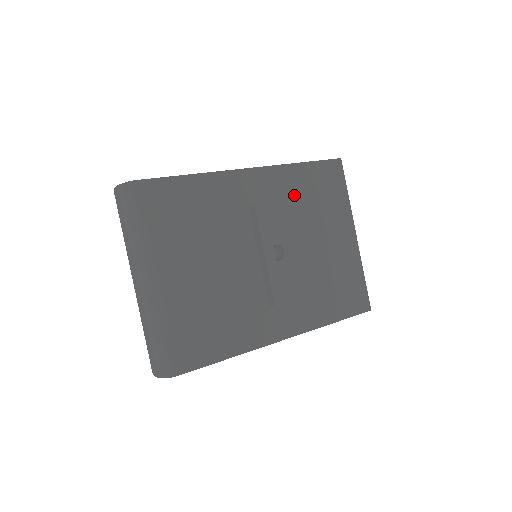
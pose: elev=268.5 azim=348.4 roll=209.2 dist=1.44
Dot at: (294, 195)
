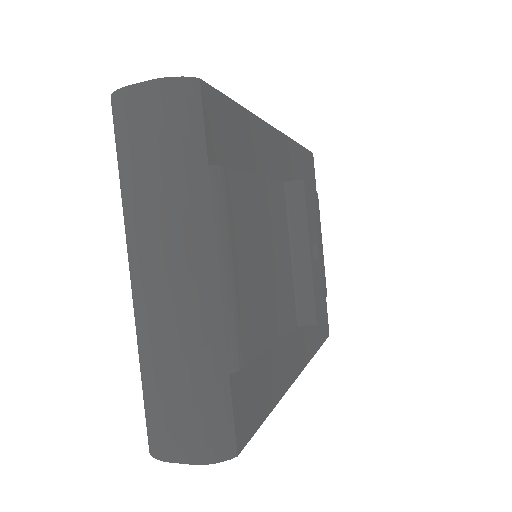
Dot at: occluded
